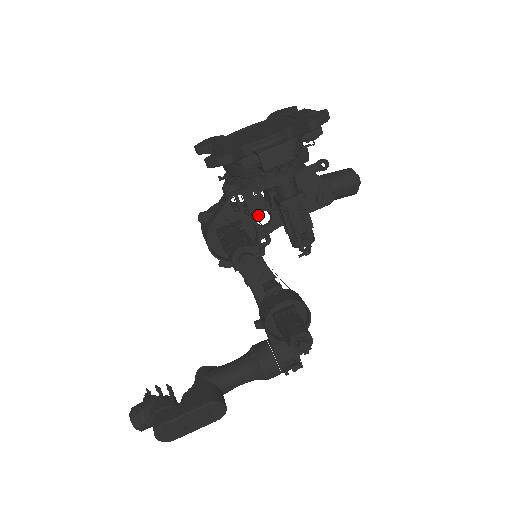
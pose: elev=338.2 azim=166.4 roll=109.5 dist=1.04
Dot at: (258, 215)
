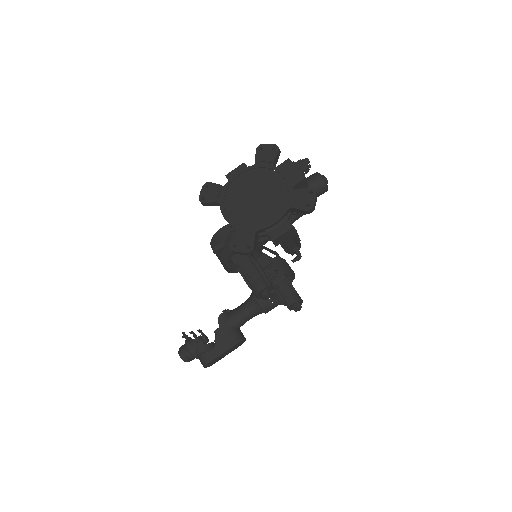
Dot at: occluded
